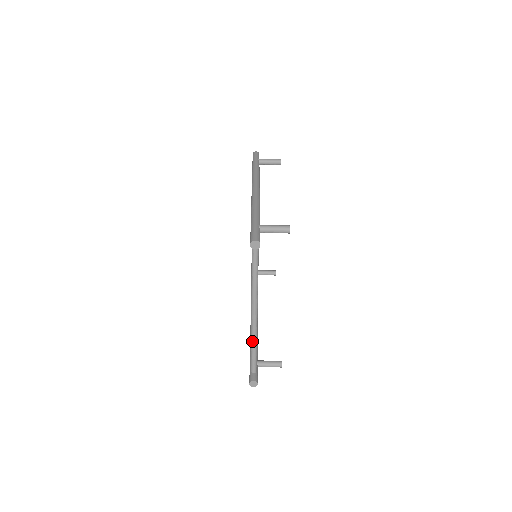
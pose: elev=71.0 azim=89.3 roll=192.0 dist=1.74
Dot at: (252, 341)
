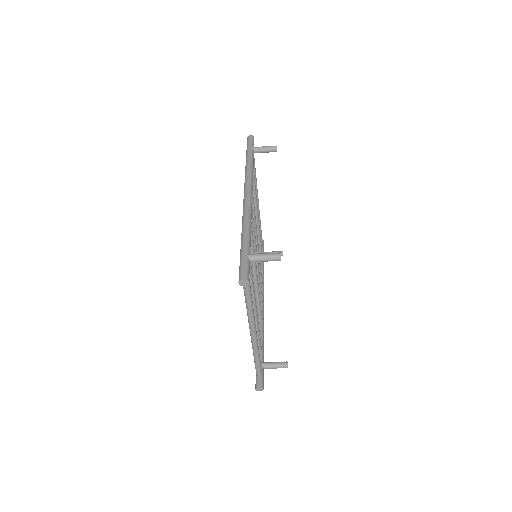
Dot at: (254, 354)
